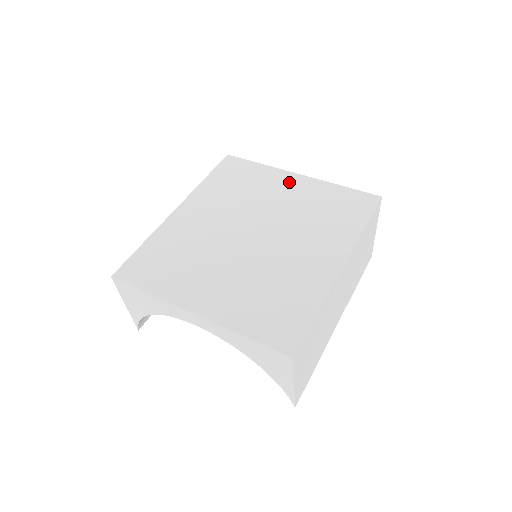
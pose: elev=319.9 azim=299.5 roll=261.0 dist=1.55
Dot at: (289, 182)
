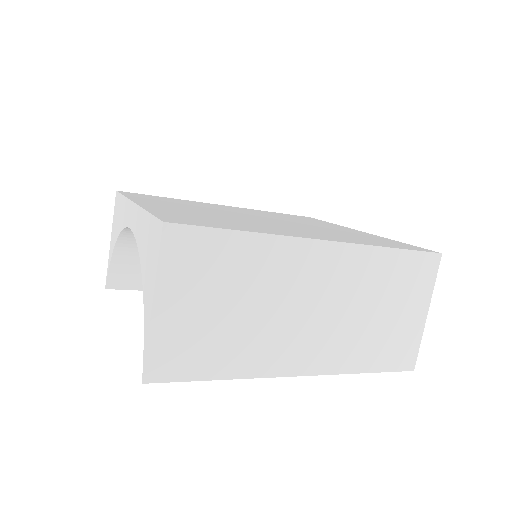
Dot at: occluded
